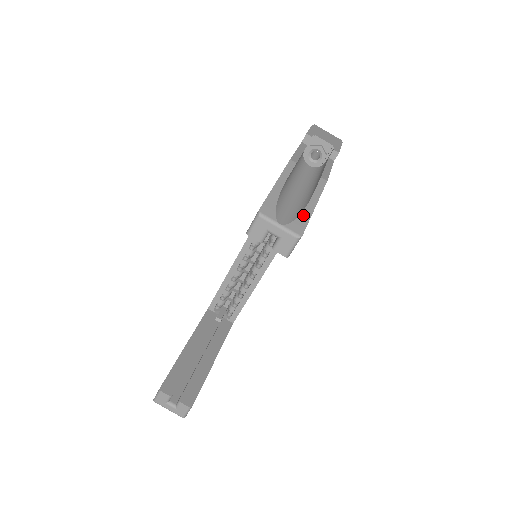
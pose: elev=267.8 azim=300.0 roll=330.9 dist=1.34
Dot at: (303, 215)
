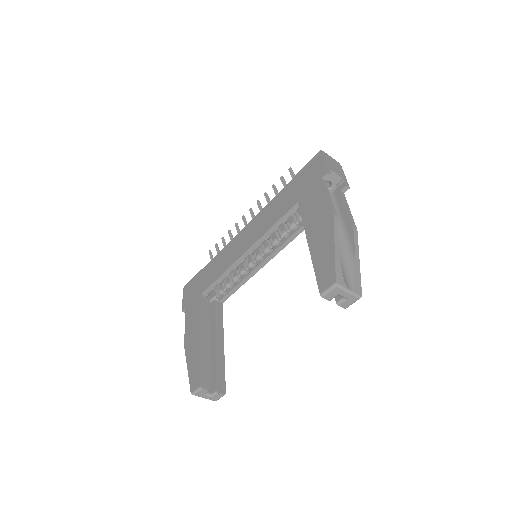
Dot at: (357, 274)
